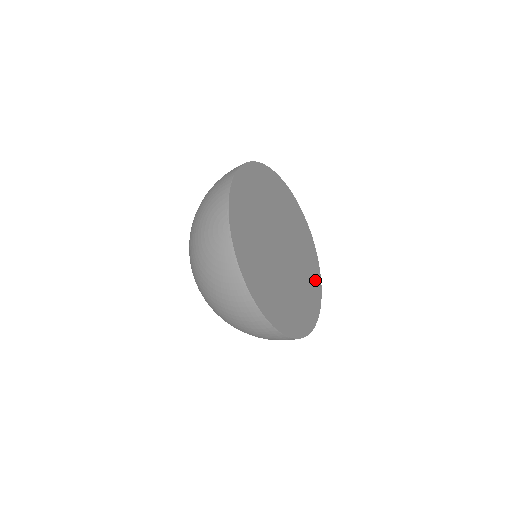
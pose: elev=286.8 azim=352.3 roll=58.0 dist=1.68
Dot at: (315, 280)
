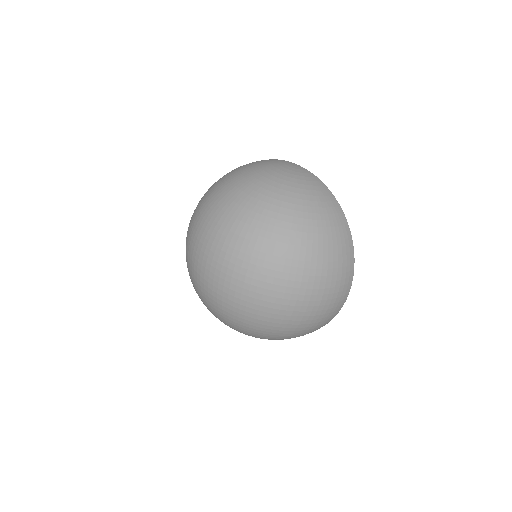
Dot at: occluded
